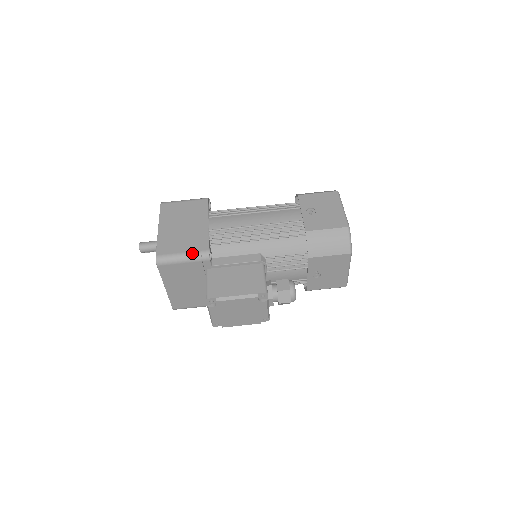
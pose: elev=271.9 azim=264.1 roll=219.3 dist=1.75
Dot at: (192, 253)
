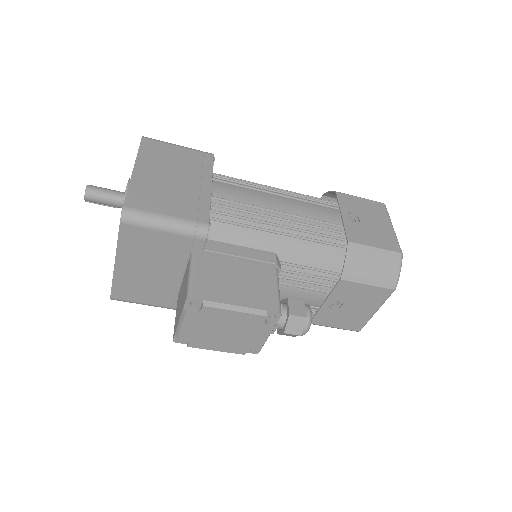
Dot at: (183, 221)
